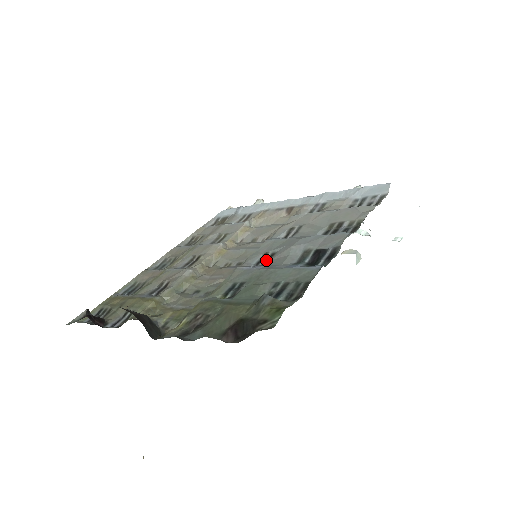
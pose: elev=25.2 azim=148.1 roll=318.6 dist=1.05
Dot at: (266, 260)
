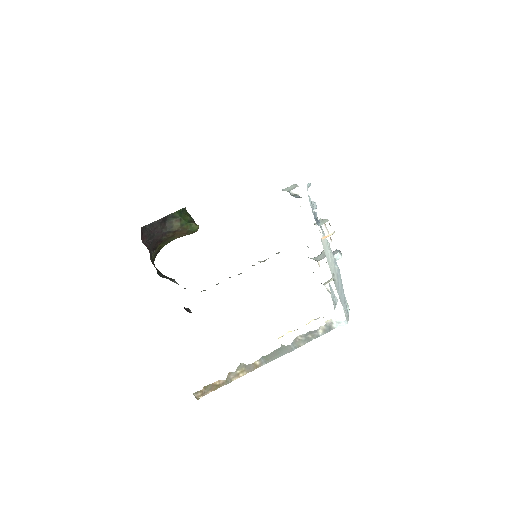
Dot at: occluded
